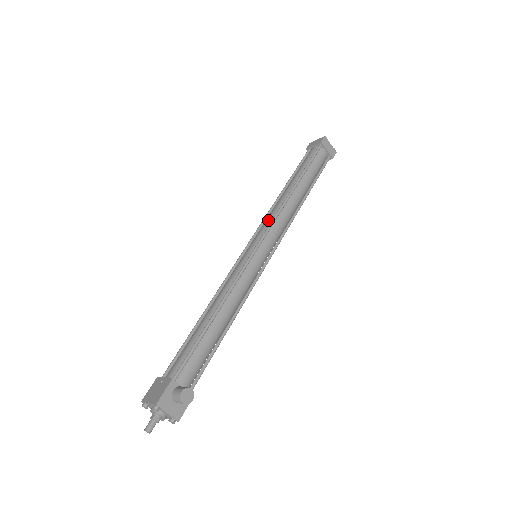
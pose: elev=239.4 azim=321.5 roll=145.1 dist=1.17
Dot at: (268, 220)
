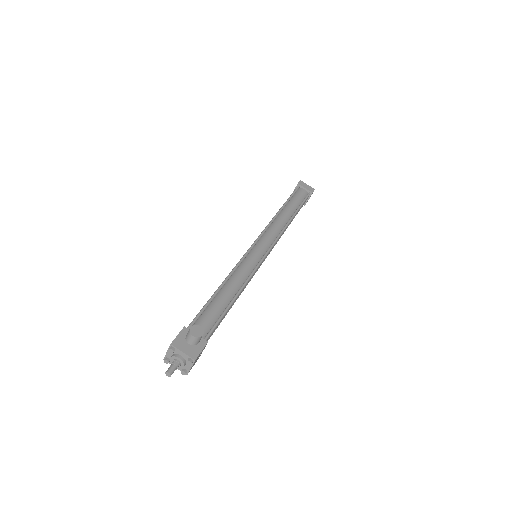
Dot at: occluded
